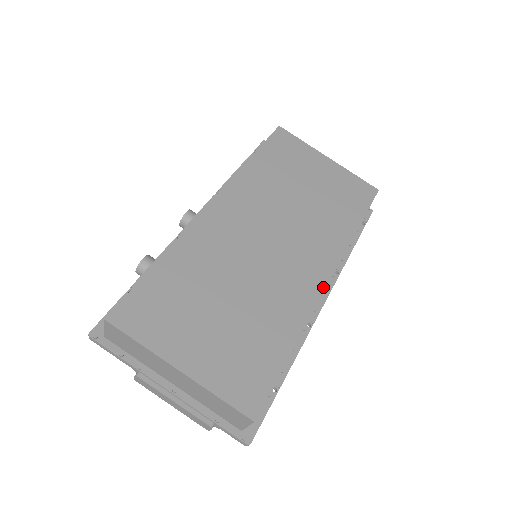
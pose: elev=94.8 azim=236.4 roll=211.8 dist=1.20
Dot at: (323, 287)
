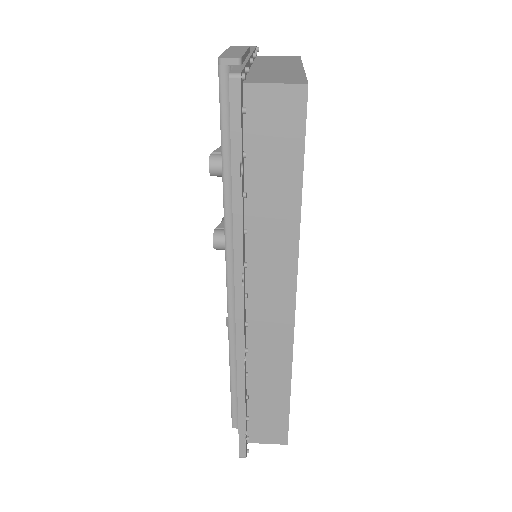
Dot at: occluded
